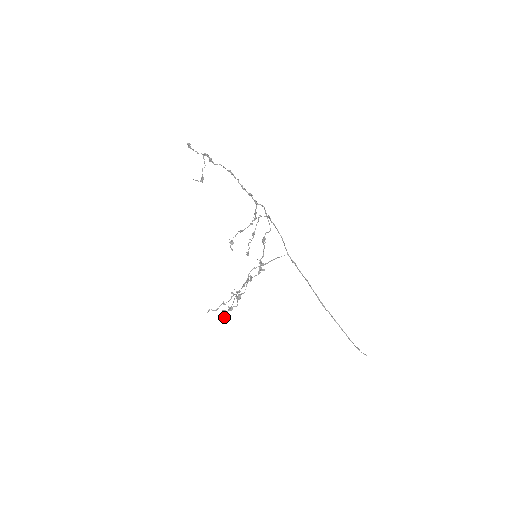
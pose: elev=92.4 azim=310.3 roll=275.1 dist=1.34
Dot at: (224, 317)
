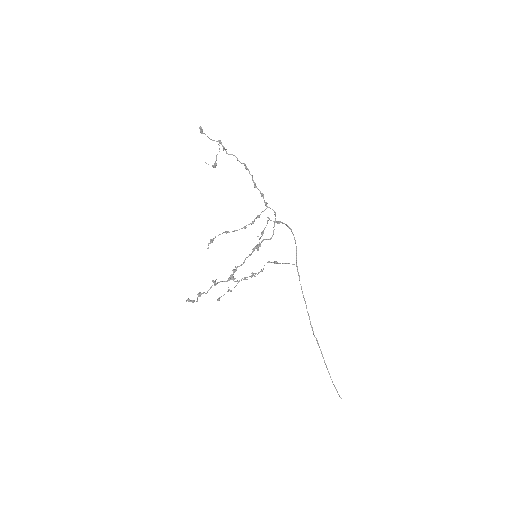
Dot at: (219, 297)
